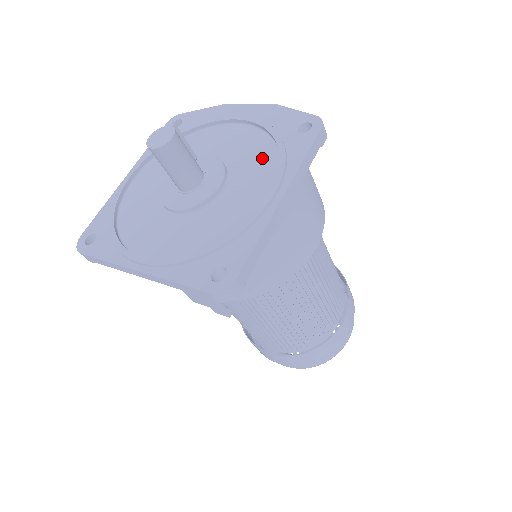
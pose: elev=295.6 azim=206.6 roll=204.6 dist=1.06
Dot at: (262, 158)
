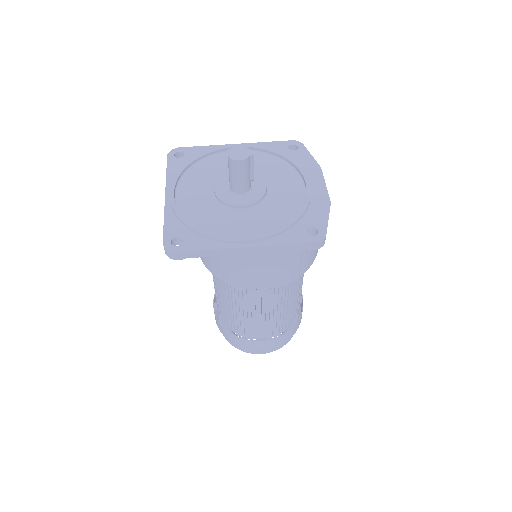
Dot at: (277, 219)
